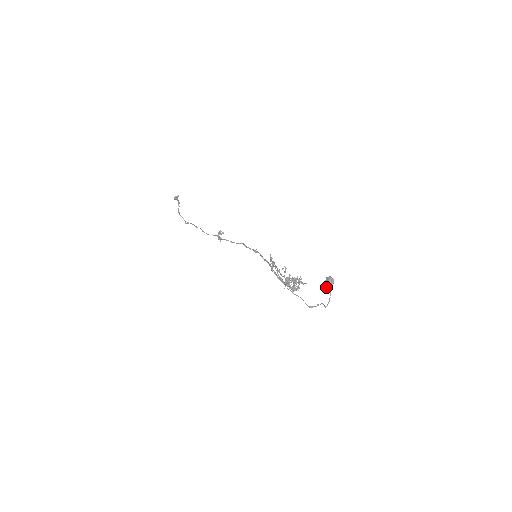
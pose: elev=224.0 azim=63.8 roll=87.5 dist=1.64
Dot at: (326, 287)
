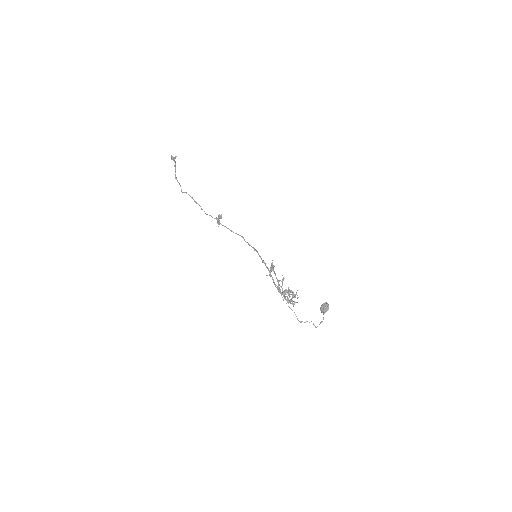
Dot at: (321, 311)
